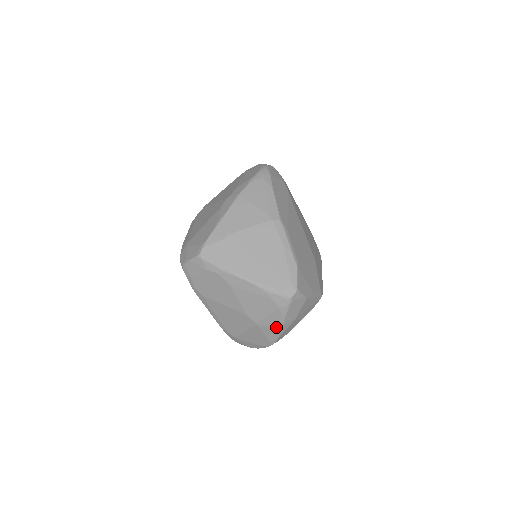
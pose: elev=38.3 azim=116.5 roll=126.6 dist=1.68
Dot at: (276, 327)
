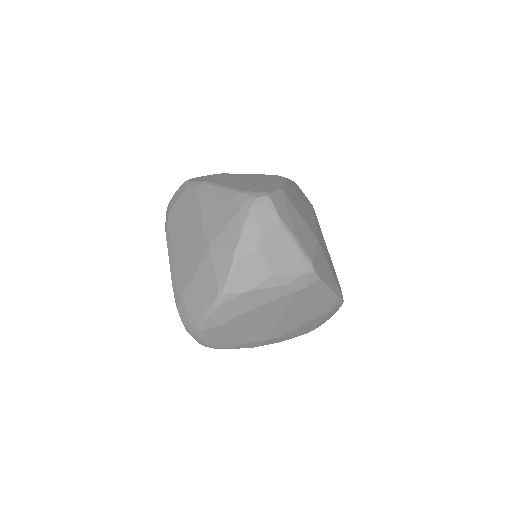
Dot at: (230, 248)
